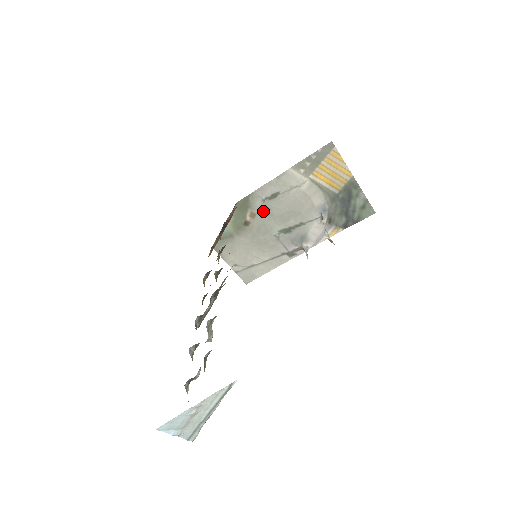
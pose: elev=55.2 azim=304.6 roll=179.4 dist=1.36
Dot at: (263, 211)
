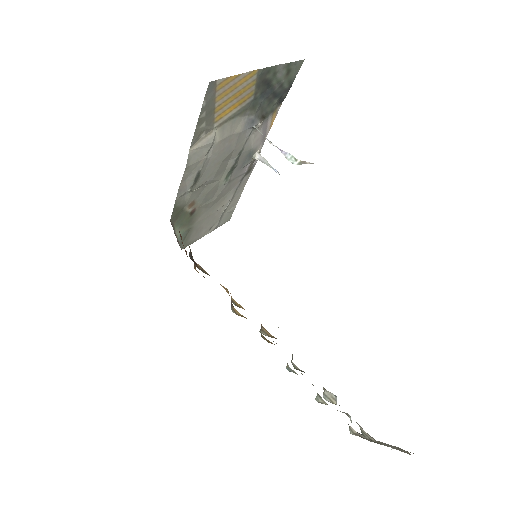
Dot at: (197, 192)
